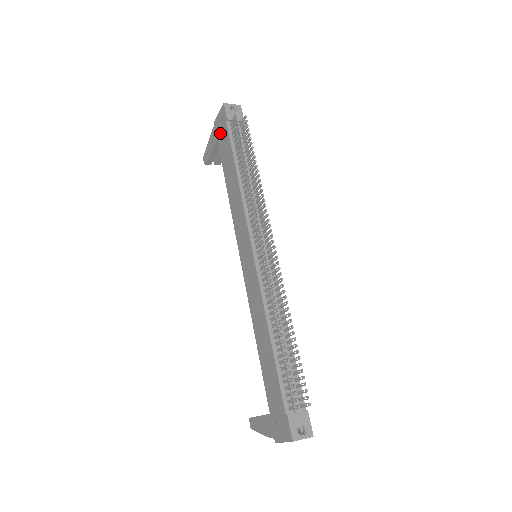
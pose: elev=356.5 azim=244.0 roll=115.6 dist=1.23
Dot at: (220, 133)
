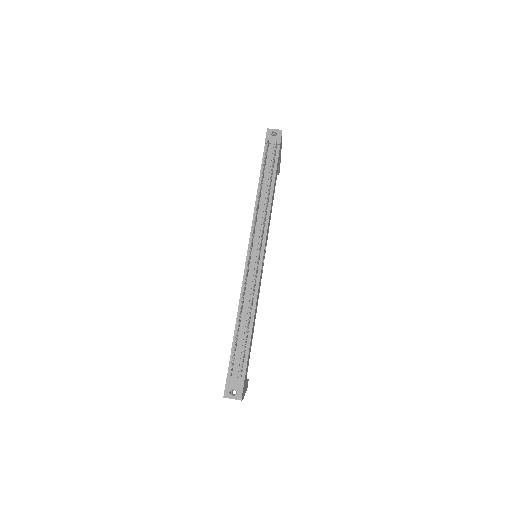
Dot at: occluded
